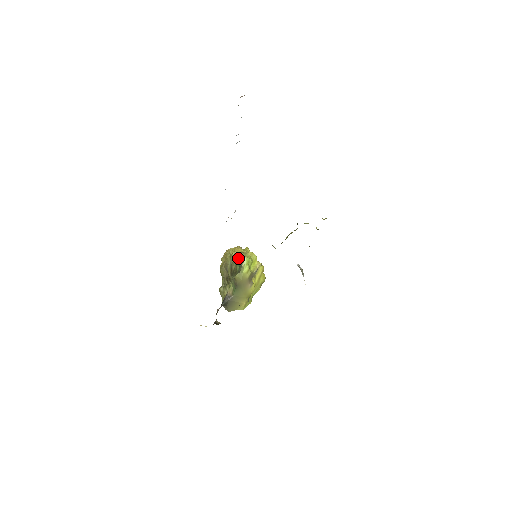
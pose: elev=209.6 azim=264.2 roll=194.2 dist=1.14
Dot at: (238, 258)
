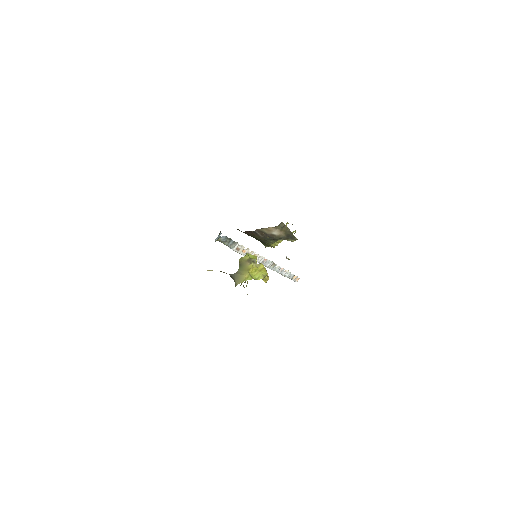
Dot at: occluded
